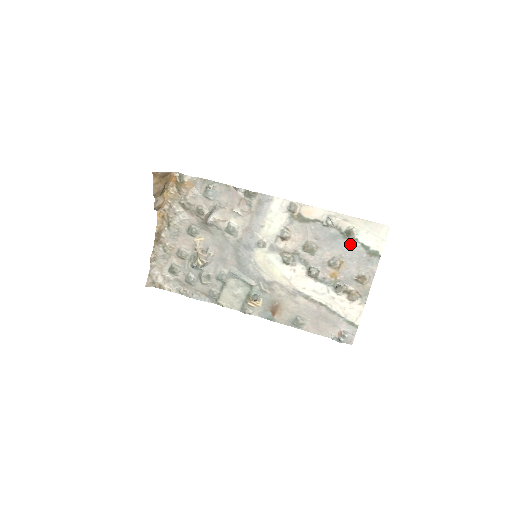
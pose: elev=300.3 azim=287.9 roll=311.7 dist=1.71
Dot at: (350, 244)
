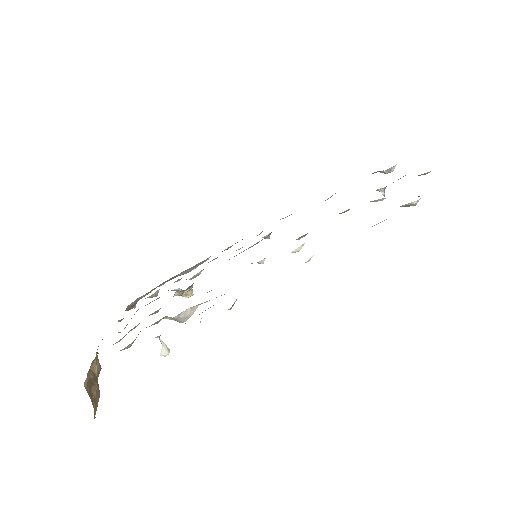
Dot at: occluded
